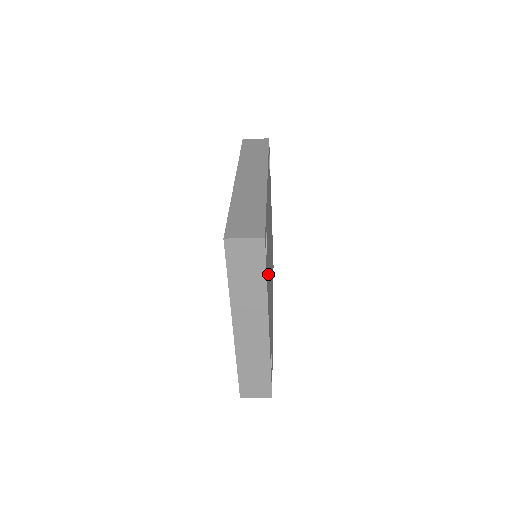
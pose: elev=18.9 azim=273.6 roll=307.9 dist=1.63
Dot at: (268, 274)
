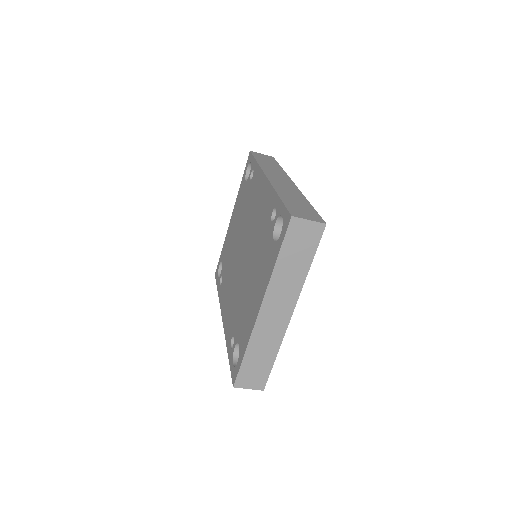
Dot at: occluded
